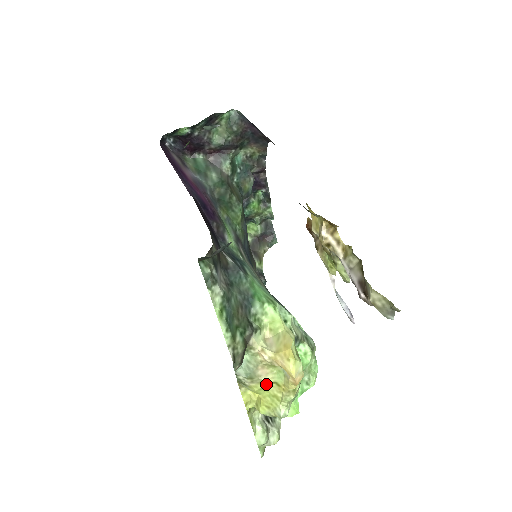
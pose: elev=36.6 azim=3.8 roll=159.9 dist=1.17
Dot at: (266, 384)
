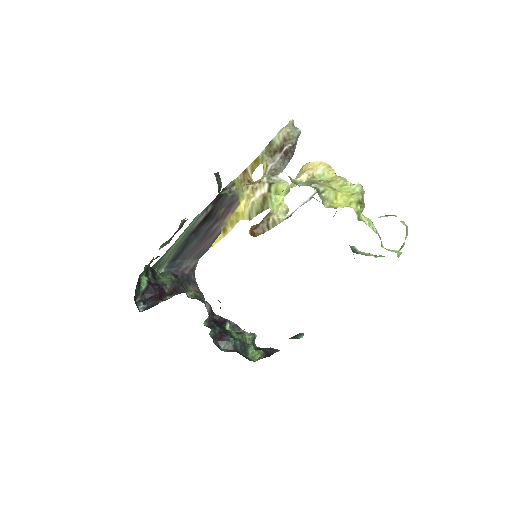
Dot at: (327, 184)
